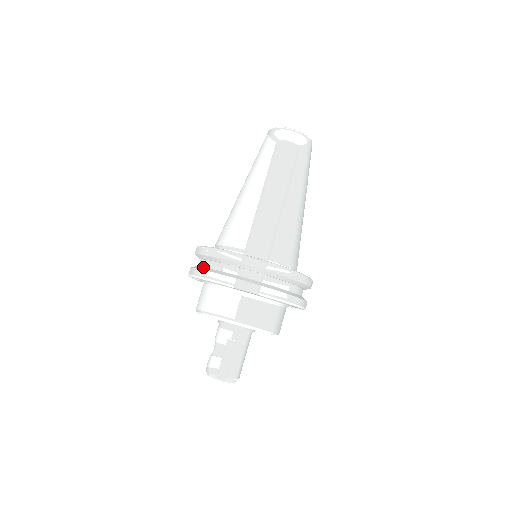
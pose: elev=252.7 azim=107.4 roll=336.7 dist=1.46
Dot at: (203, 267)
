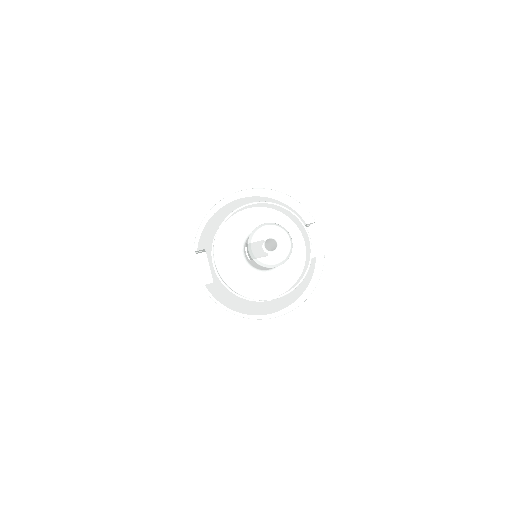
Dot at: occluded
